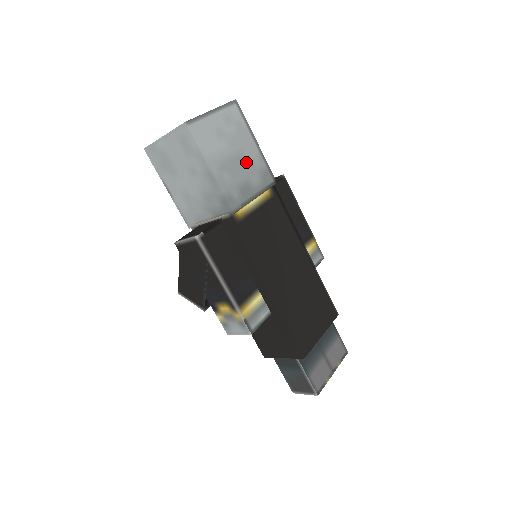
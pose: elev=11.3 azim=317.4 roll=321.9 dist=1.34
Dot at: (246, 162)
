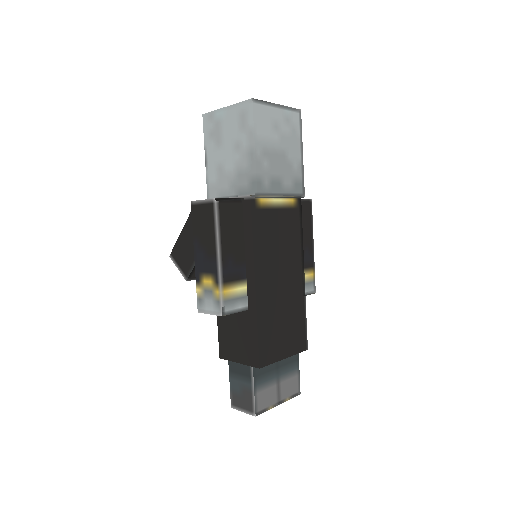
Dot at: (287, 163)
